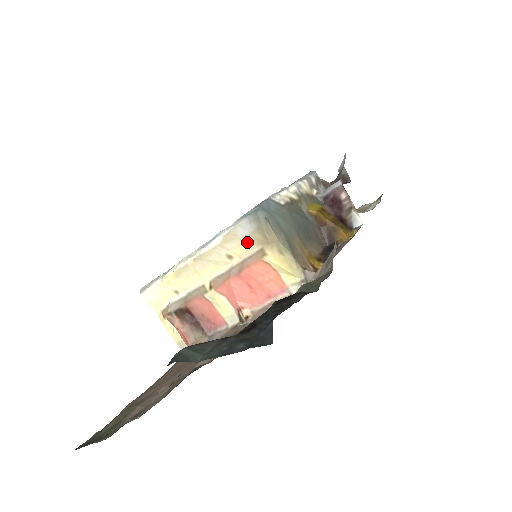
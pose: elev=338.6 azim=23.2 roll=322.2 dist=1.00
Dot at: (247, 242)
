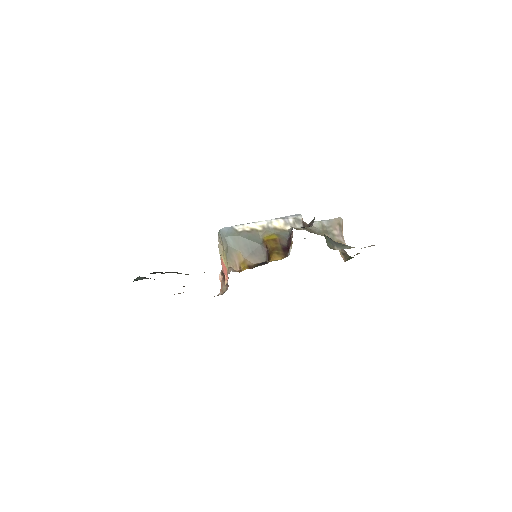
Dot at: occluded
